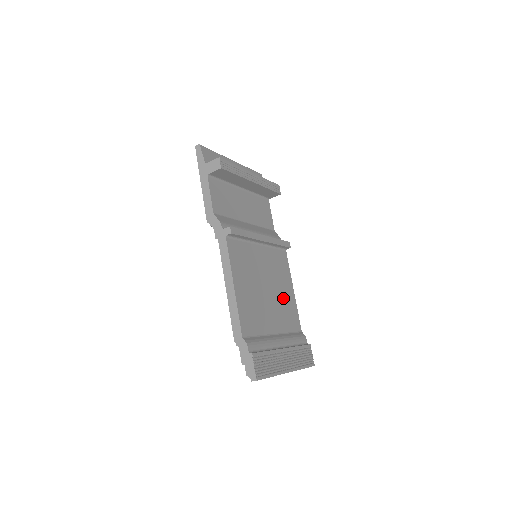
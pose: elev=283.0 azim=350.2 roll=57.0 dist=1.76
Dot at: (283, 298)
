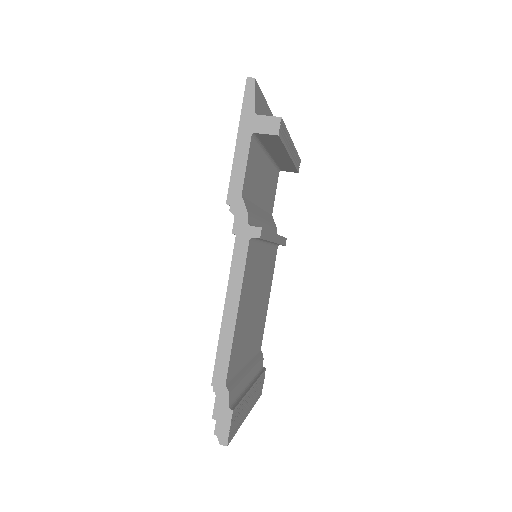
Dot at: (261, 312)
